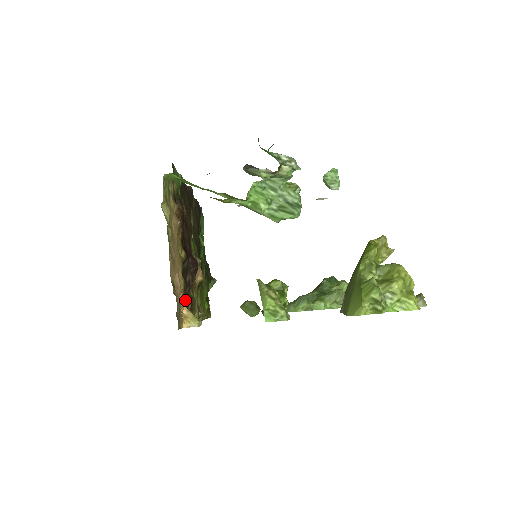
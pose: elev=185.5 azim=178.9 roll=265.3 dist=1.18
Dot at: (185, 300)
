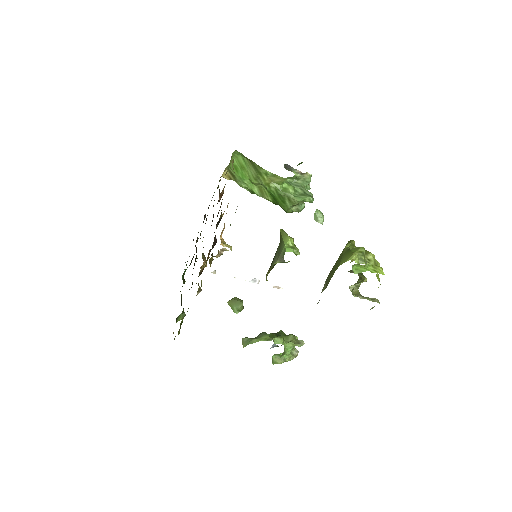
Dot at: occluded
